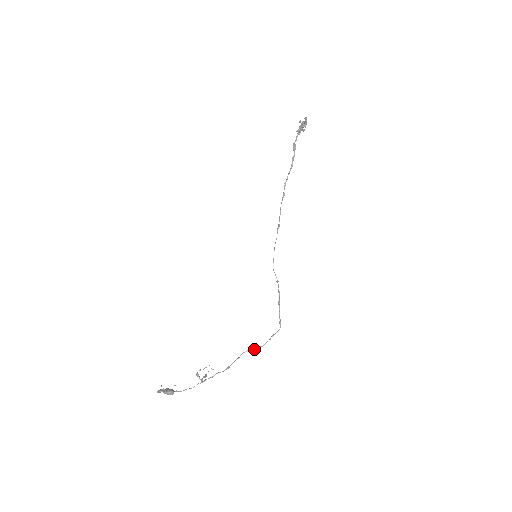
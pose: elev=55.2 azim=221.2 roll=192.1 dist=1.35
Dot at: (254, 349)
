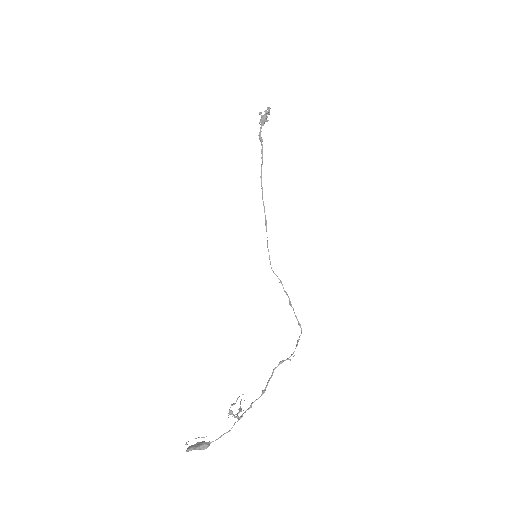
Dot at: occluded
